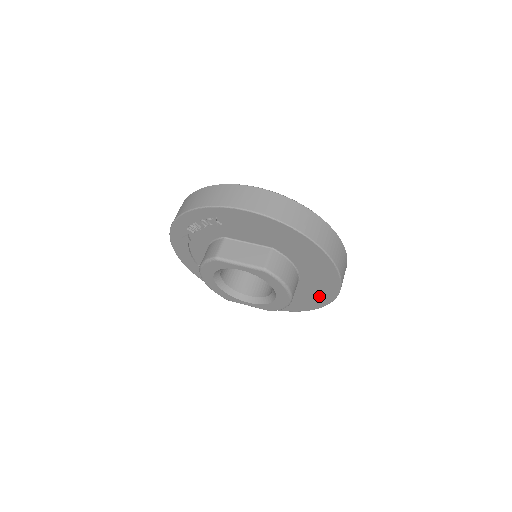
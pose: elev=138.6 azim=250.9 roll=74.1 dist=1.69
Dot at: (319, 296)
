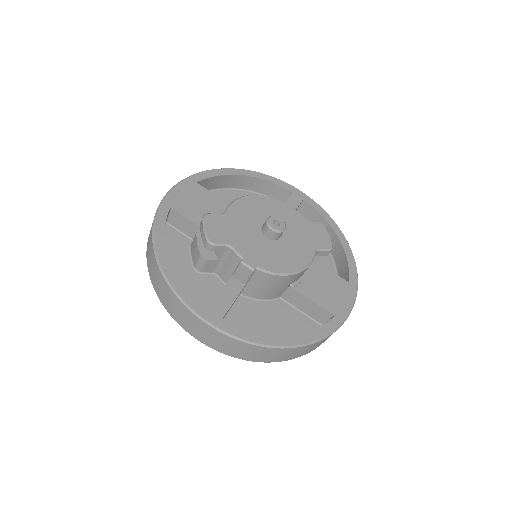
Dot at: occluded
